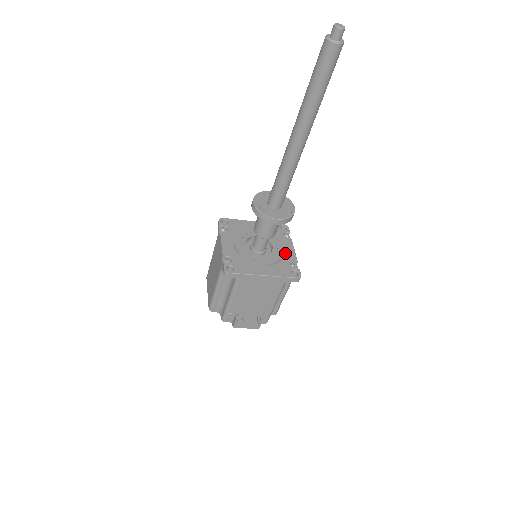
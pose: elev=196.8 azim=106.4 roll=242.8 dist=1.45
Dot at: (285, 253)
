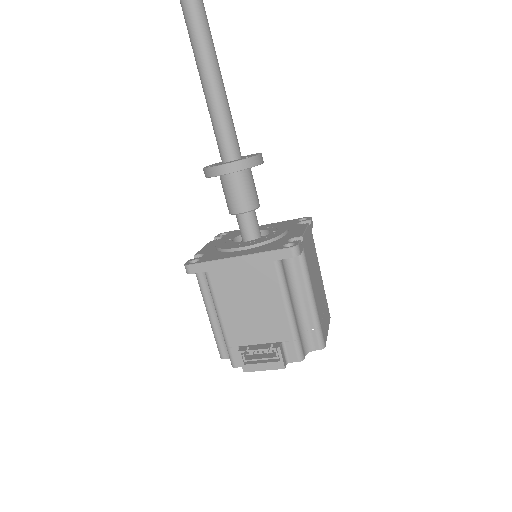
Dot at: (287, 234)
